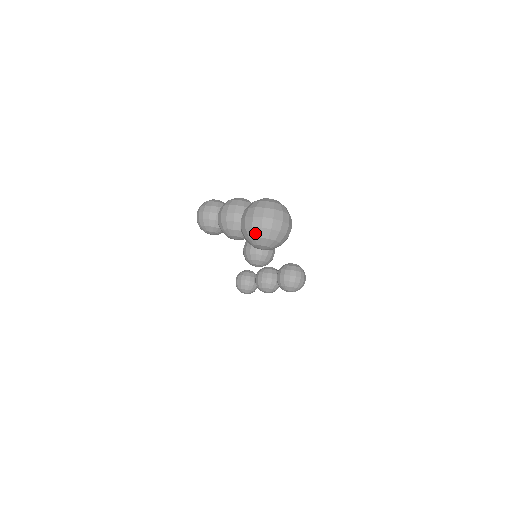
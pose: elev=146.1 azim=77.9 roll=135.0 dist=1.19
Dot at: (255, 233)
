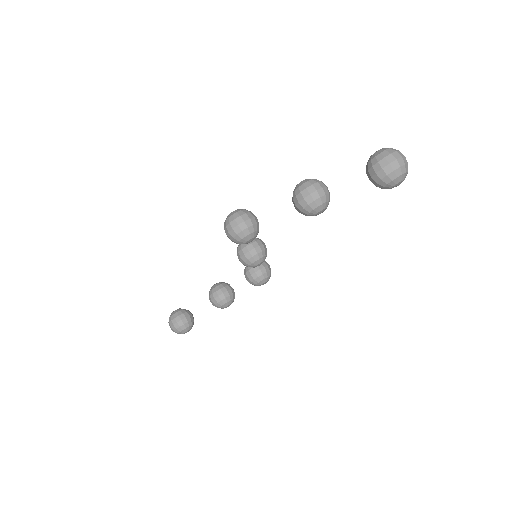
Dot at: (402, 171)
